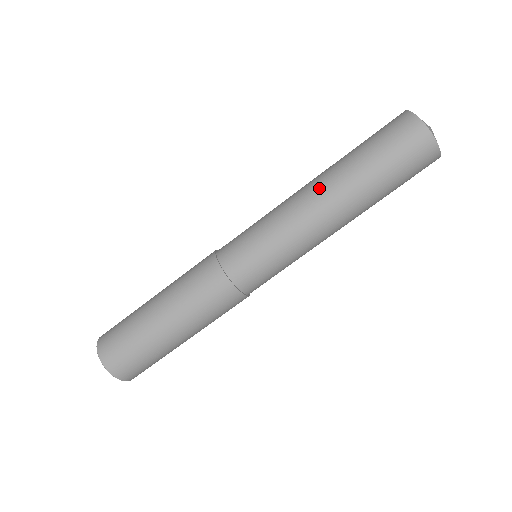
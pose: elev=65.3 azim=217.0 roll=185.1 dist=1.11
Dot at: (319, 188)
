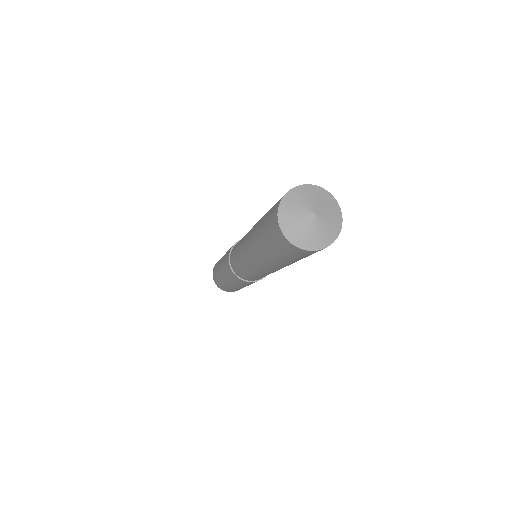
Dot at: (251, 251)
